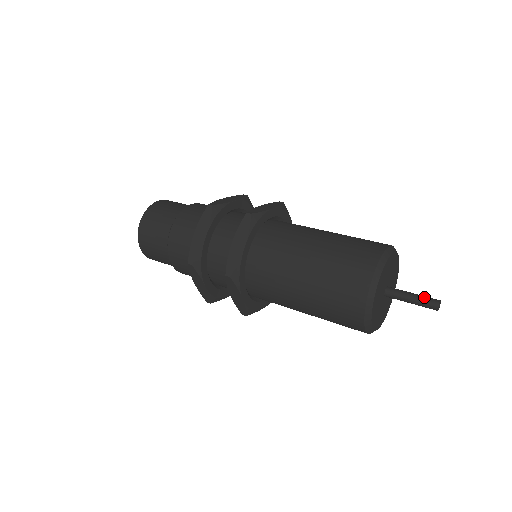
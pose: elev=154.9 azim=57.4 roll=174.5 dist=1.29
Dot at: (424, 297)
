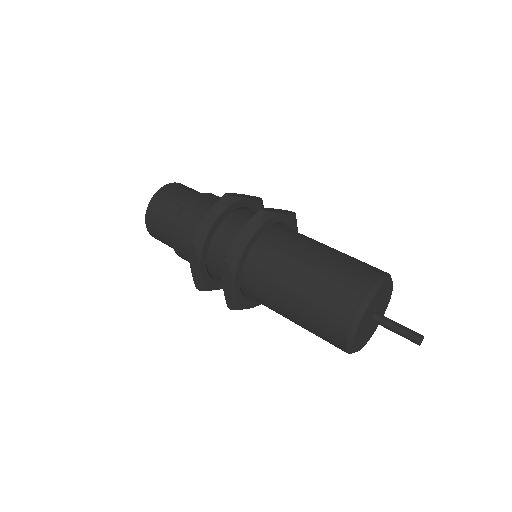
Dot at: (409, 329)
